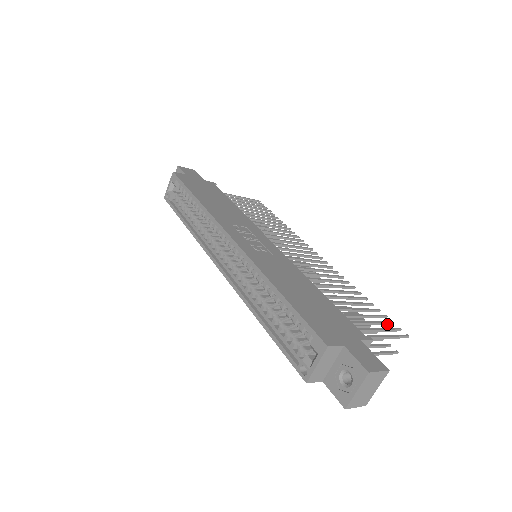
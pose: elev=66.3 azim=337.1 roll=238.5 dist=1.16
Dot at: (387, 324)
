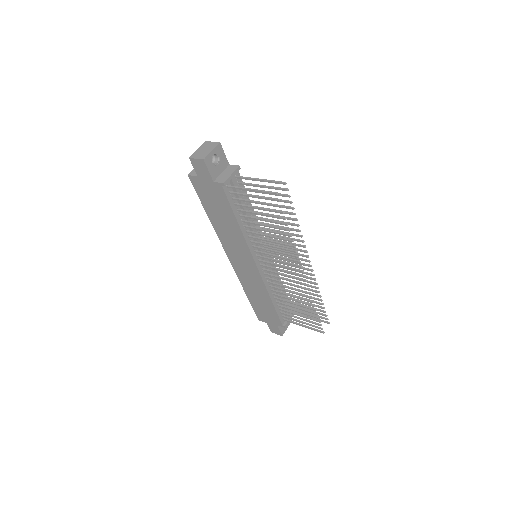
Dot at: (282, 195)
